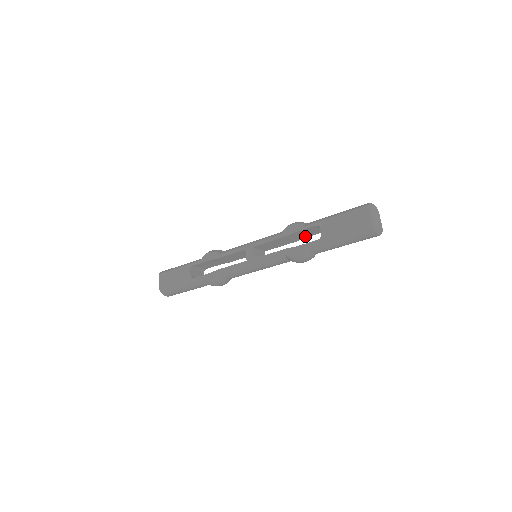
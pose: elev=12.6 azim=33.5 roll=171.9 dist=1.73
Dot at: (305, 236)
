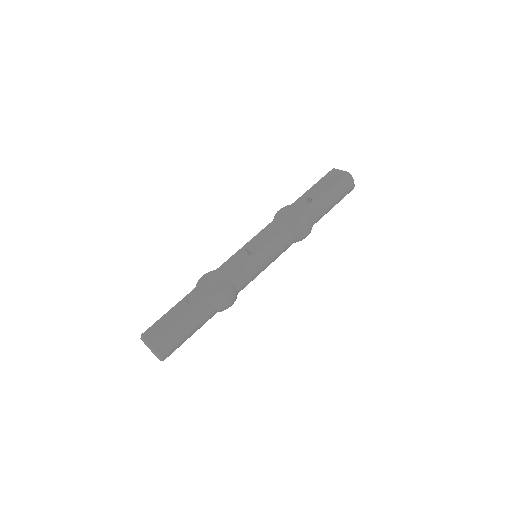
Dot at: occluded
